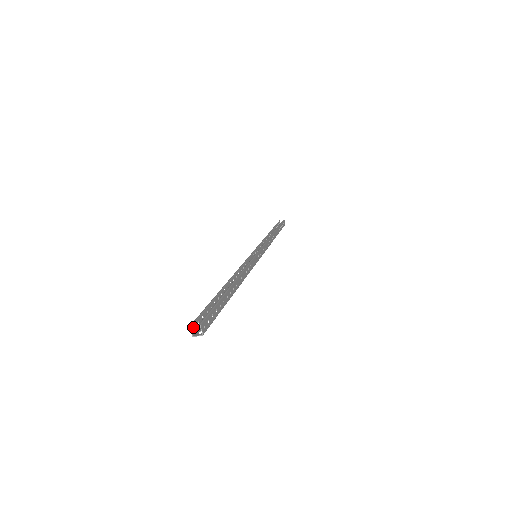
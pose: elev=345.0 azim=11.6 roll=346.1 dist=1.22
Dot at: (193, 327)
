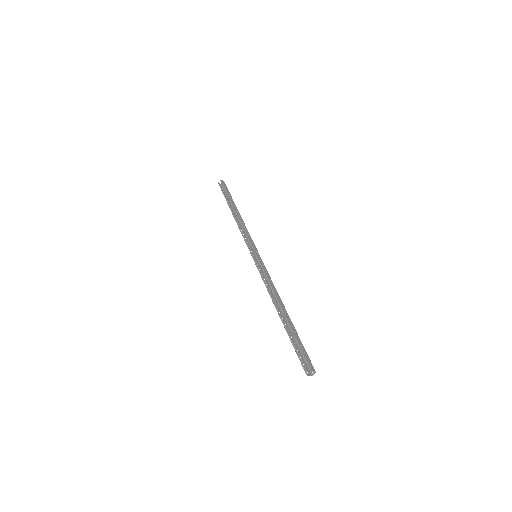
Dot at: (306, 372)
